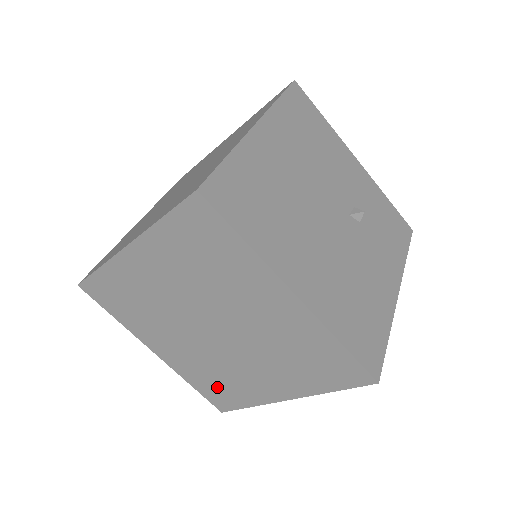
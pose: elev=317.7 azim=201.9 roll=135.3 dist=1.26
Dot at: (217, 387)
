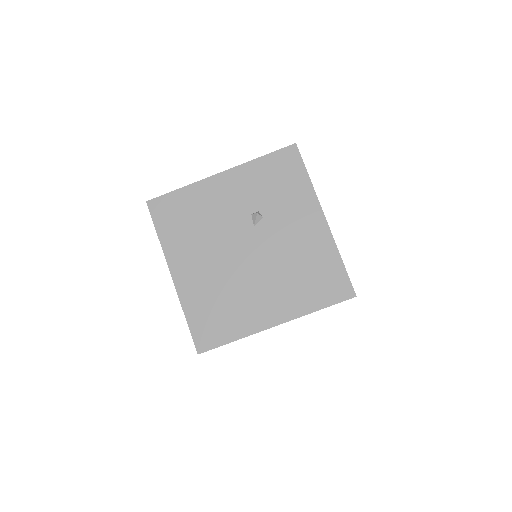
Dot at: occluded
